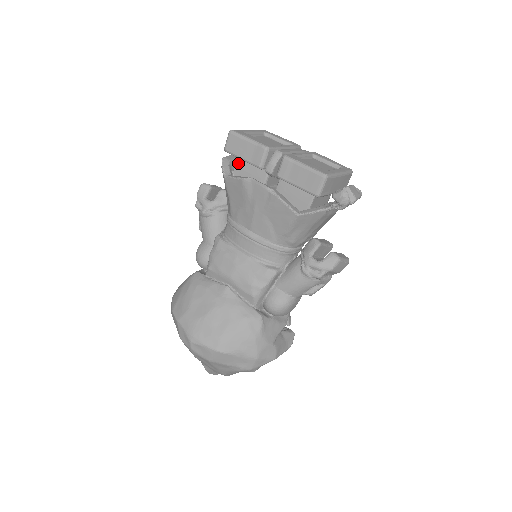
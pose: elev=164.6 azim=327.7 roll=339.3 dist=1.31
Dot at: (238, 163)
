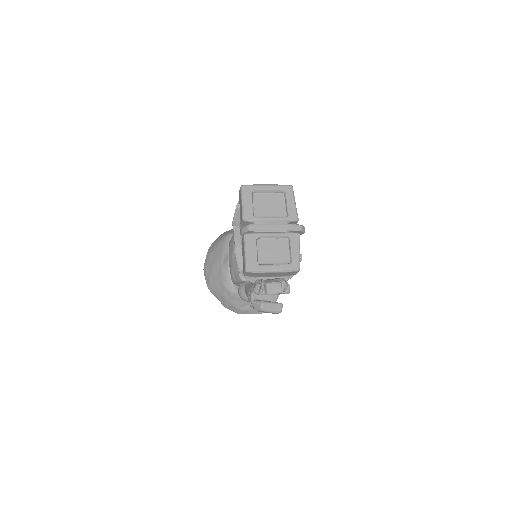
Dot at: occluded
